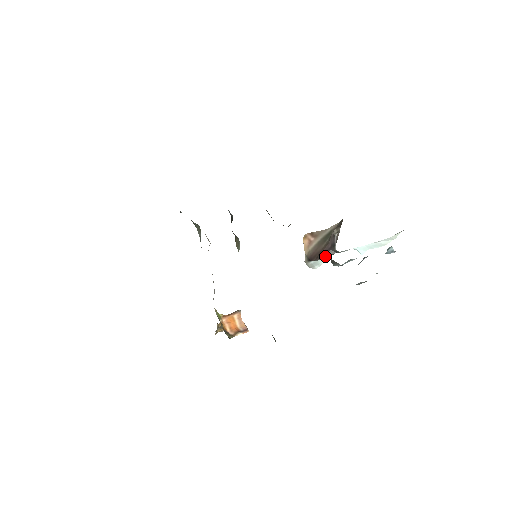
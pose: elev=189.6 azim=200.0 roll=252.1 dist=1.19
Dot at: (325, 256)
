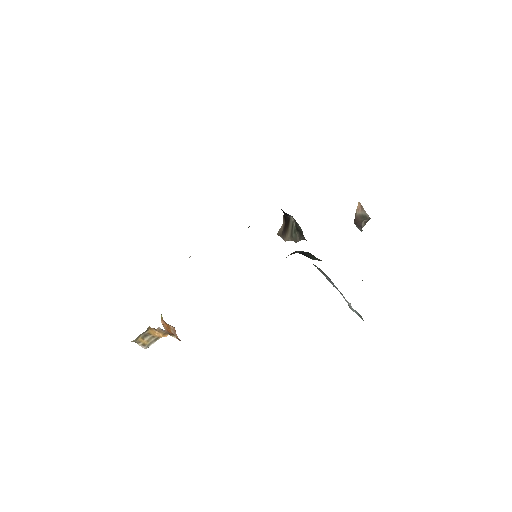
Dot at: (358, 228)
